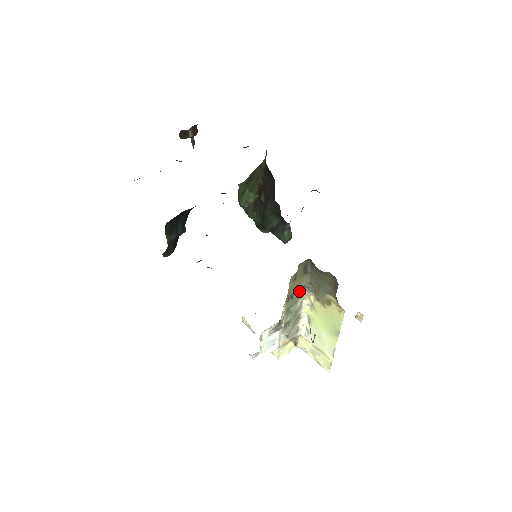
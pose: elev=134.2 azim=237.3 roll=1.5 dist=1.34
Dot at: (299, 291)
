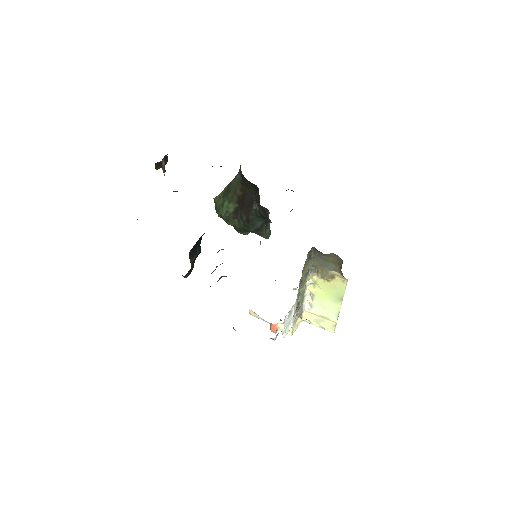
Dot at: (306, 275)
